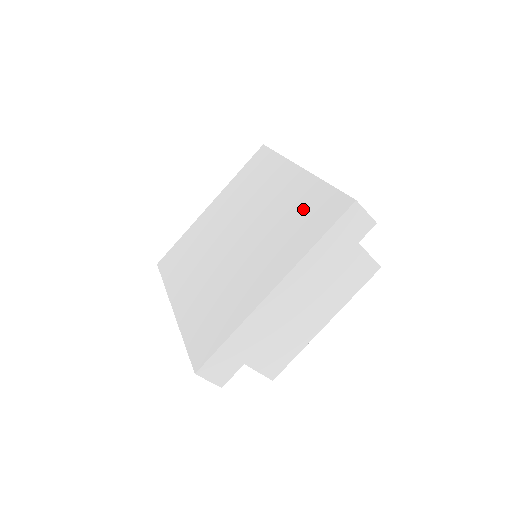
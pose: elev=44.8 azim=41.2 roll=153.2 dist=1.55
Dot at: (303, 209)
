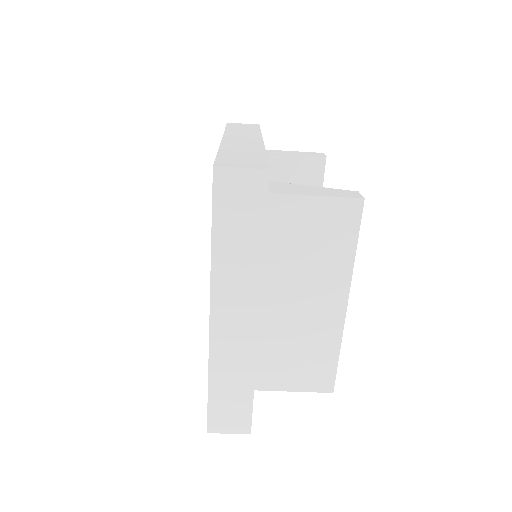
Dot at: occluded
